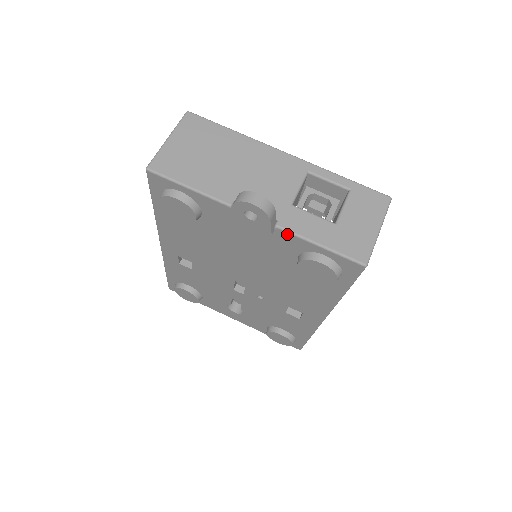
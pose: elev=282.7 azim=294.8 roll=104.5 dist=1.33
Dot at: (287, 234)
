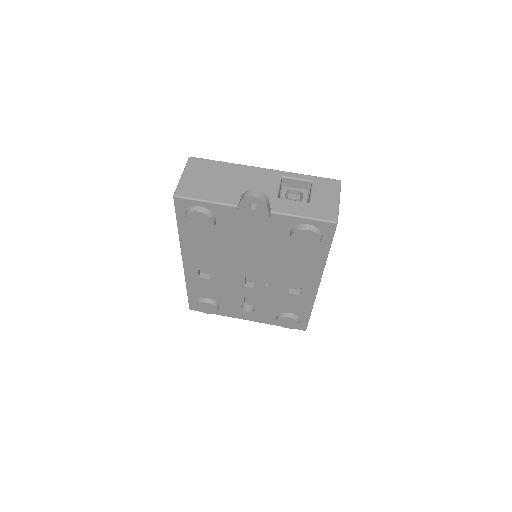
Dot at: (279, 216)
